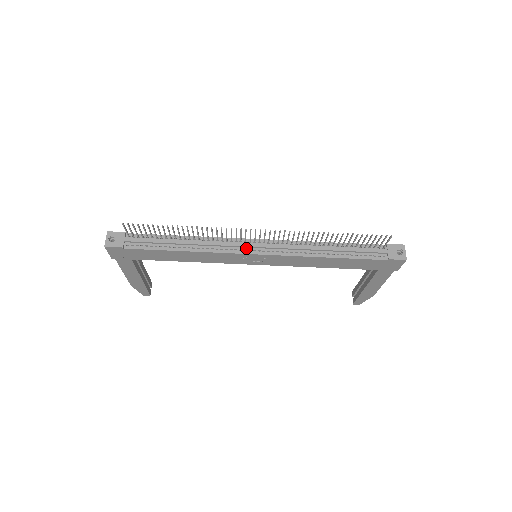
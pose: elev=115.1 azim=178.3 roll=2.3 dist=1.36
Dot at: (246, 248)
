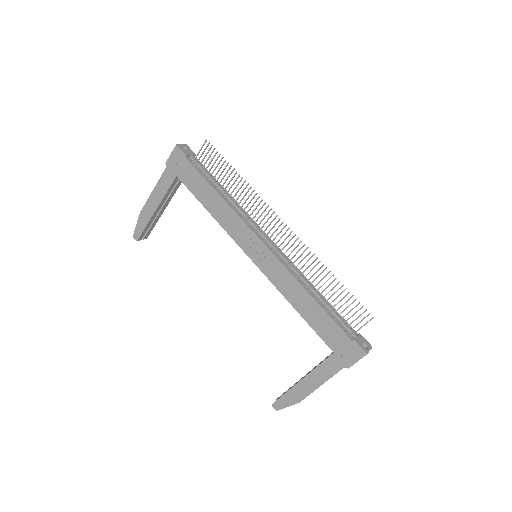
Dot at: (260, 234)
